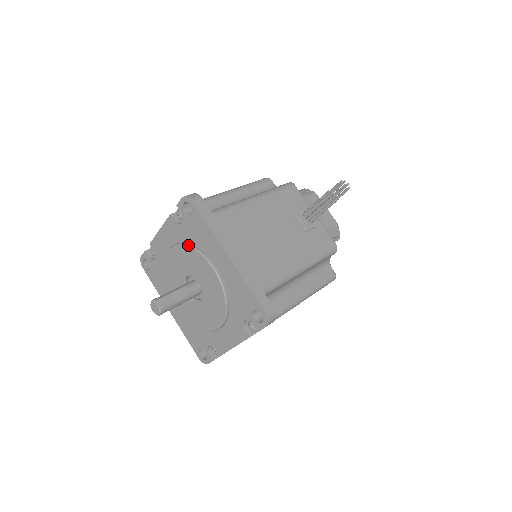
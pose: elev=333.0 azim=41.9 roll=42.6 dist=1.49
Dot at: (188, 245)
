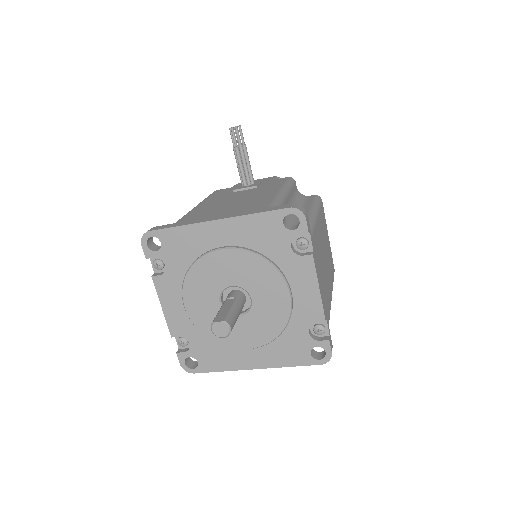
Dot at: (188, 270)
